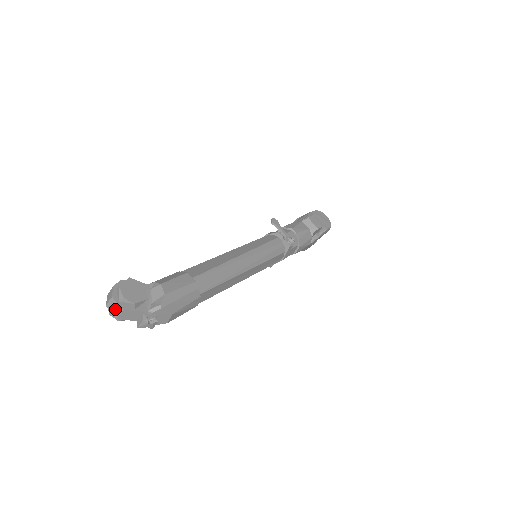
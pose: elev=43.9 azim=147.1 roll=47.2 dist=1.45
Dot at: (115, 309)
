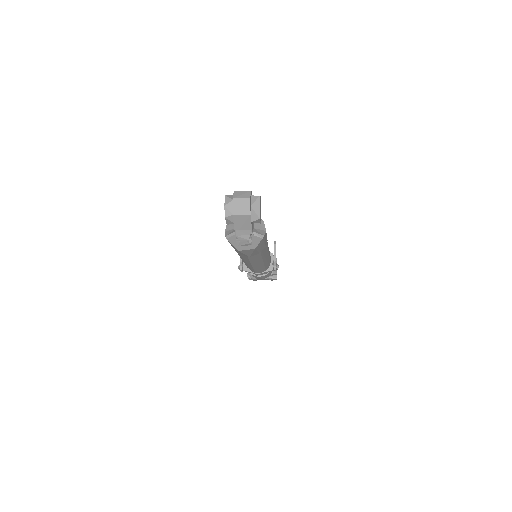
Dot at: (241, 208)
